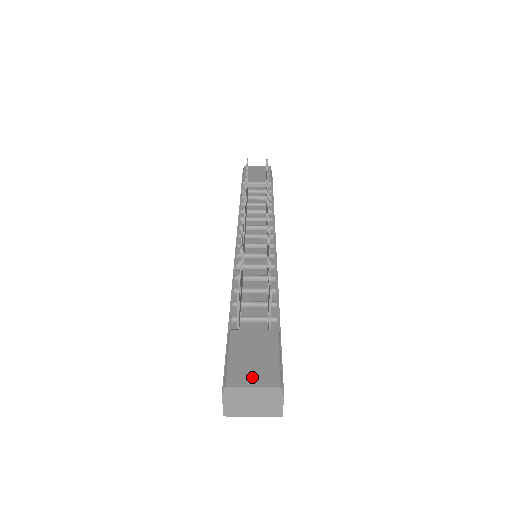
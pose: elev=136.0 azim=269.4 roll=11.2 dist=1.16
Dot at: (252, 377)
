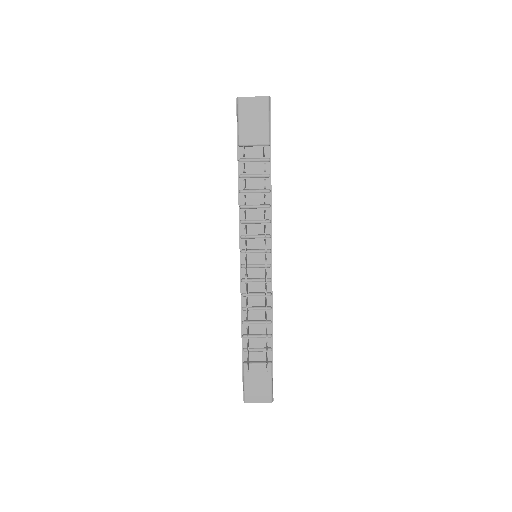
Dot at: (258, 397)
